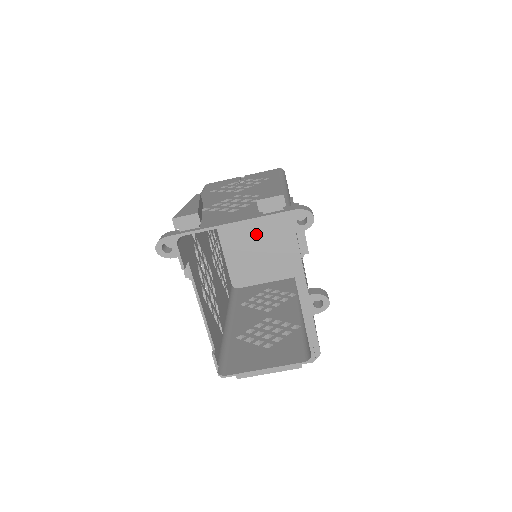
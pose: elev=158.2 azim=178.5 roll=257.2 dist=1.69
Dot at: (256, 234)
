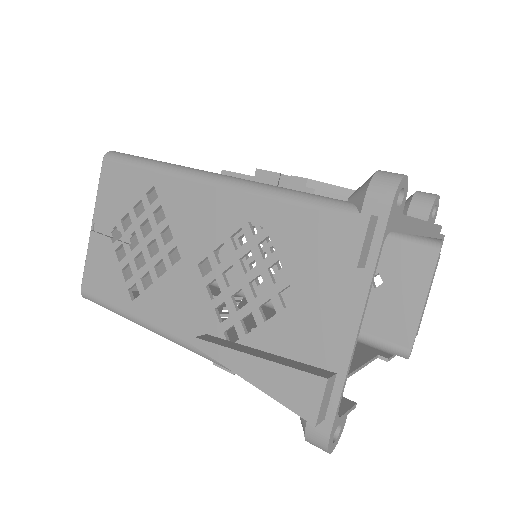
Dot at: occluded
